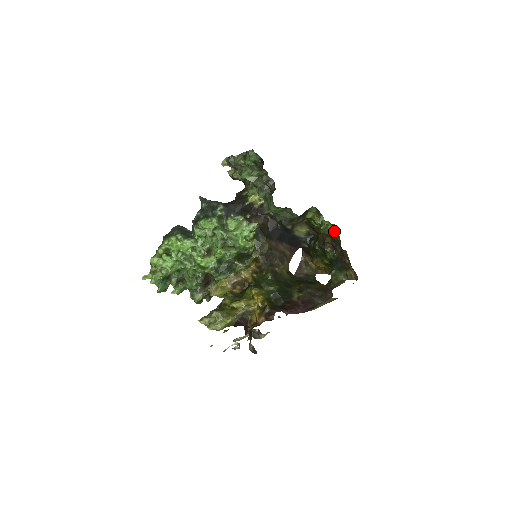
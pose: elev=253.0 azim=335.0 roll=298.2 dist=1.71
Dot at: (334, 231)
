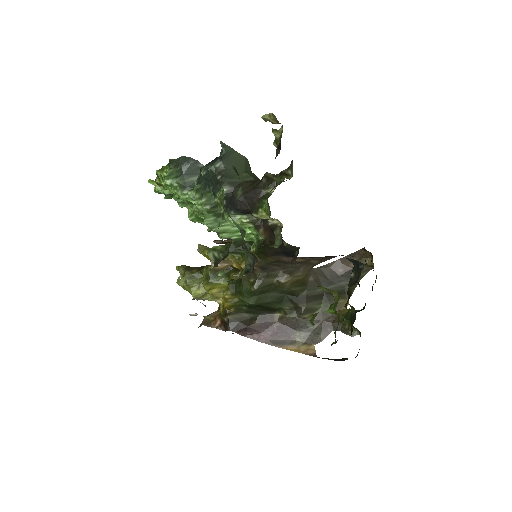
Dot at: occluded
